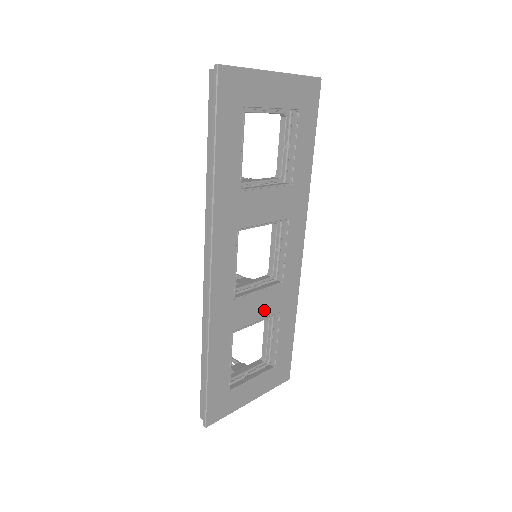
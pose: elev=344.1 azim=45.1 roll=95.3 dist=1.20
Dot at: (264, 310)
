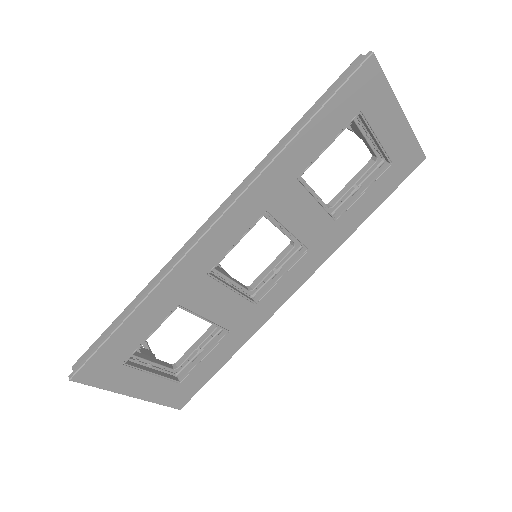
Dot at: (220, 314)
